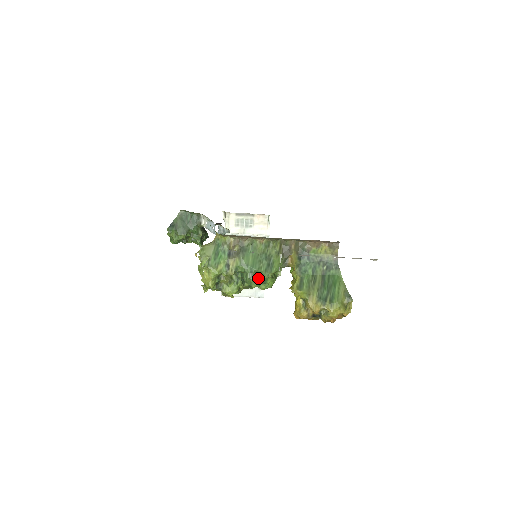
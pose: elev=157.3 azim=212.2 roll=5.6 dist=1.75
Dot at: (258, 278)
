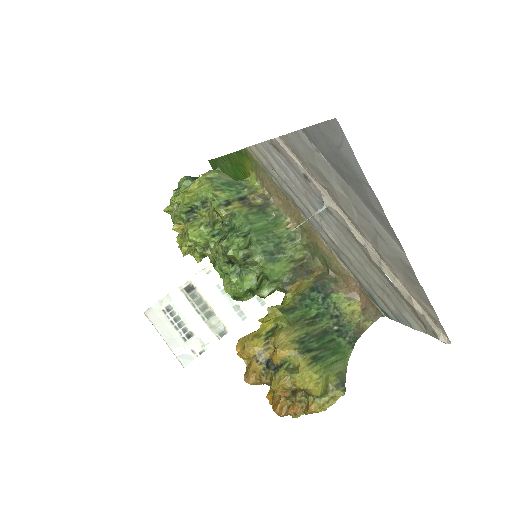
Dot at: (245, 251)
